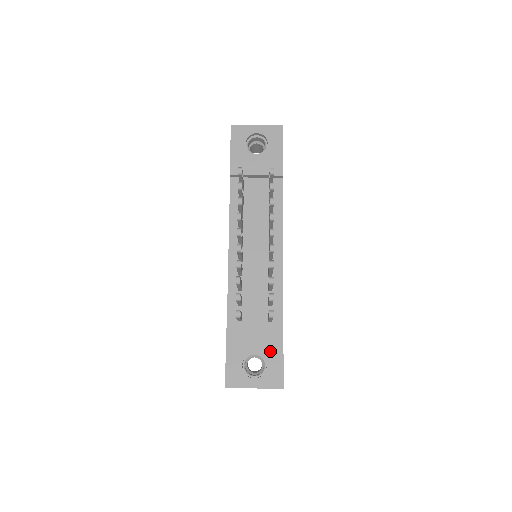
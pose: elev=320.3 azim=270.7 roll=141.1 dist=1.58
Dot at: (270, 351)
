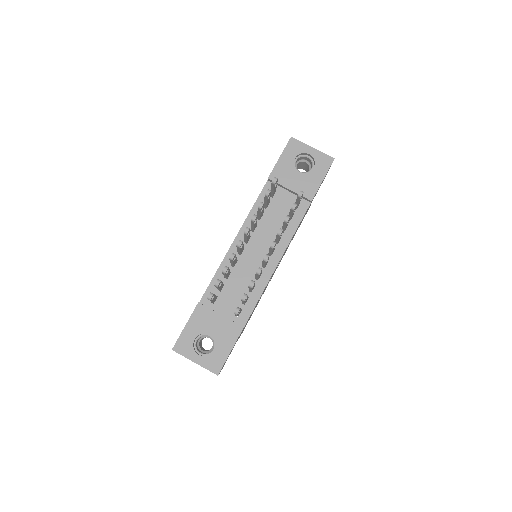
Dot at: (223, 340)
